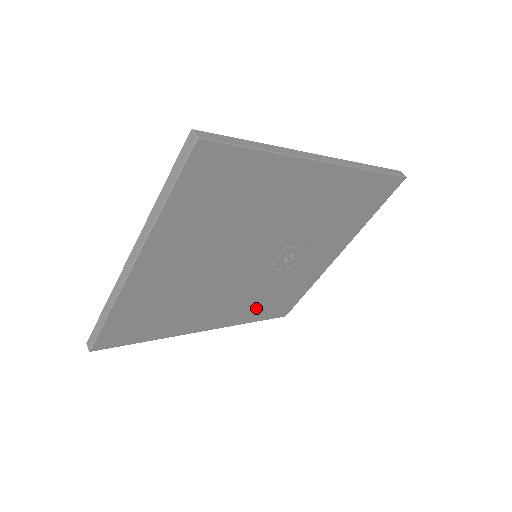
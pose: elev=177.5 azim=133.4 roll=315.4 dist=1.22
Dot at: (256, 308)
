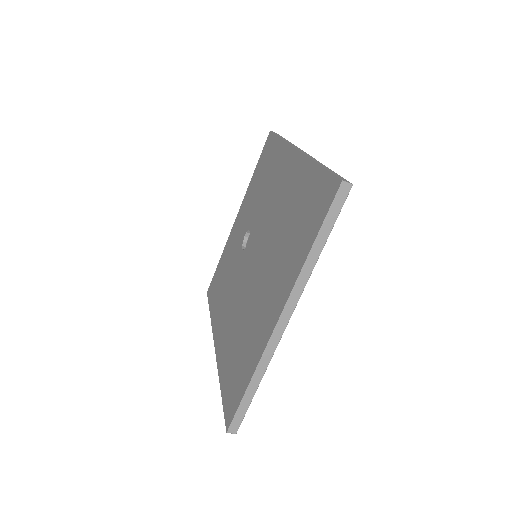
Dot at: occluded
